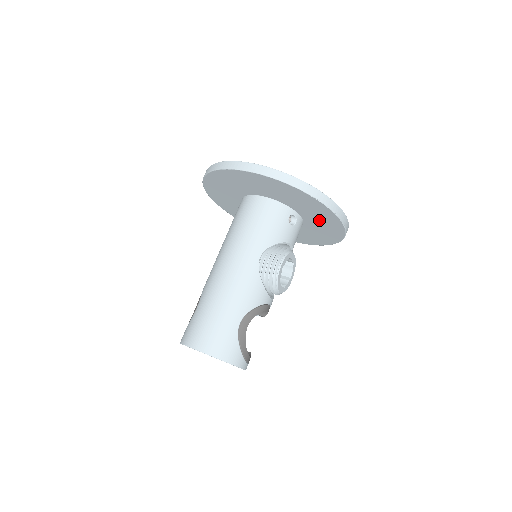
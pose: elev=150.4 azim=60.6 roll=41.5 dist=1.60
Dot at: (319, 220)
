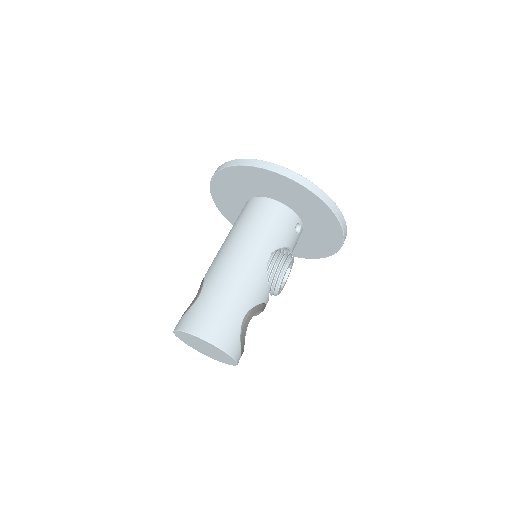
Dot at: (320, 233)
